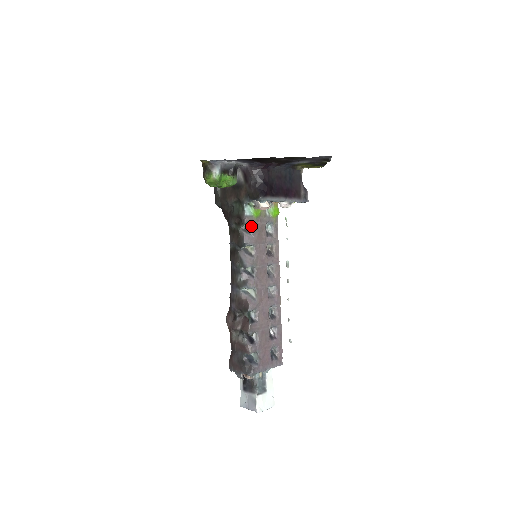
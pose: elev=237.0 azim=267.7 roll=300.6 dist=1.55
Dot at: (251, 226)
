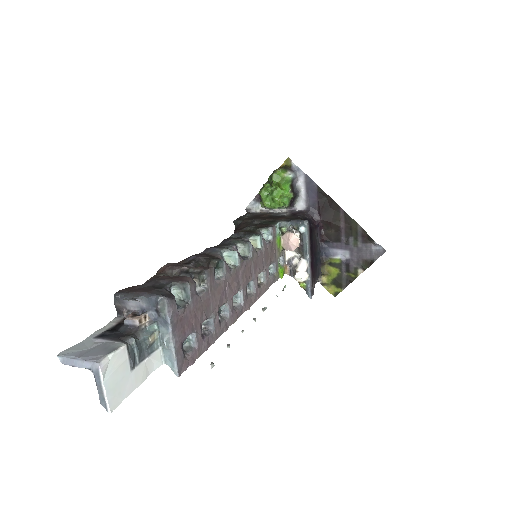
Dot at: (269, 240)
